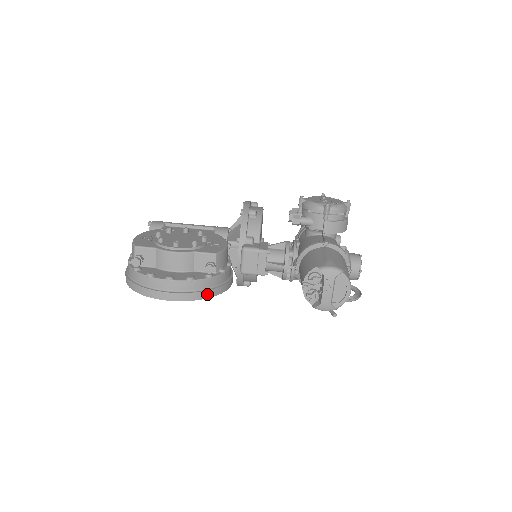
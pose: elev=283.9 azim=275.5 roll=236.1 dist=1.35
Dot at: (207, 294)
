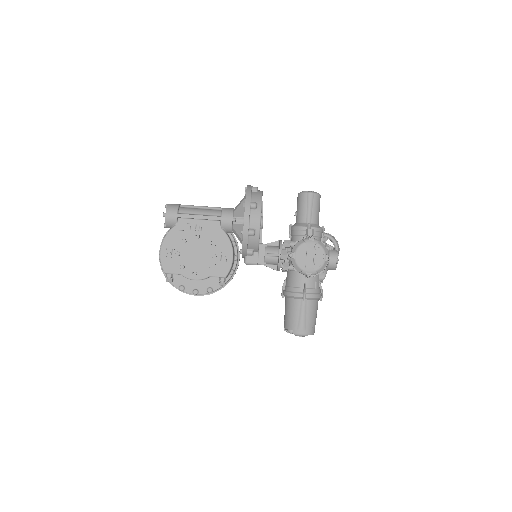
Dot at: occluded
